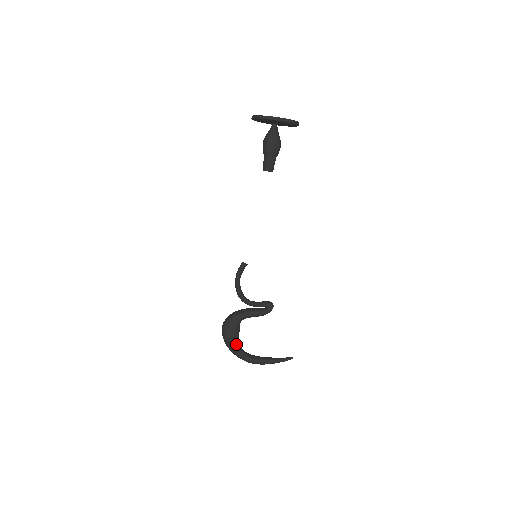
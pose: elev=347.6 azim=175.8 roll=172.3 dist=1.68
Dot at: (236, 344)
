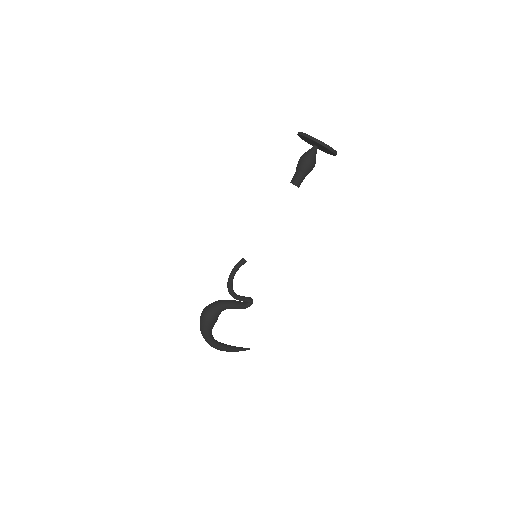
Dot at: (211, 330)
